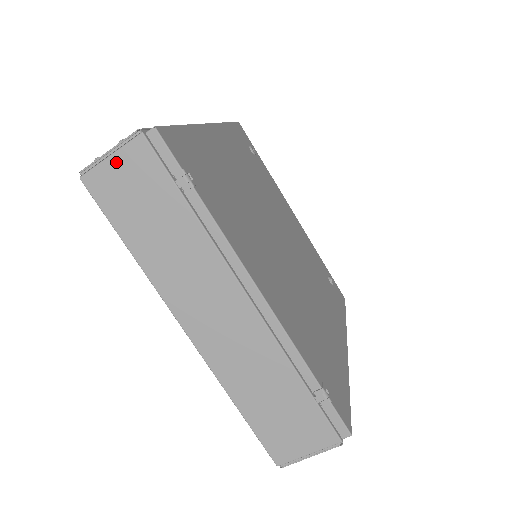
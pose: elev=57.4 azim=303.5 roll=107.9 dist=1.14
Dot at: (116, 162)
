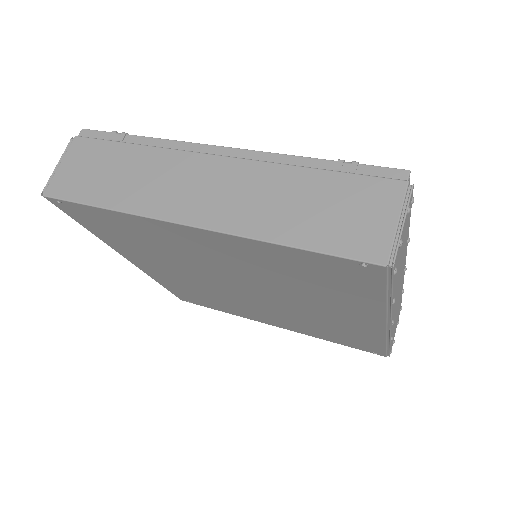
Dot at: (65, 164)
